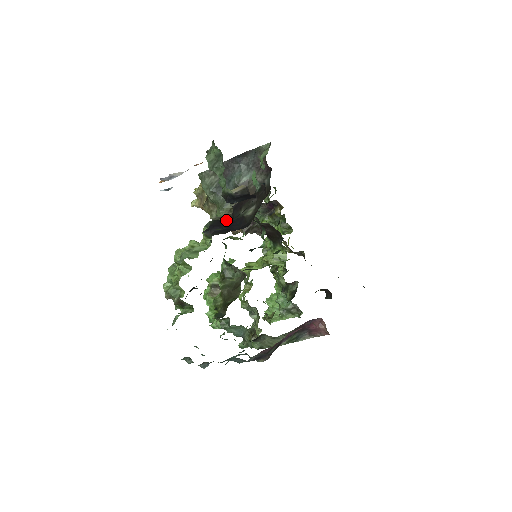
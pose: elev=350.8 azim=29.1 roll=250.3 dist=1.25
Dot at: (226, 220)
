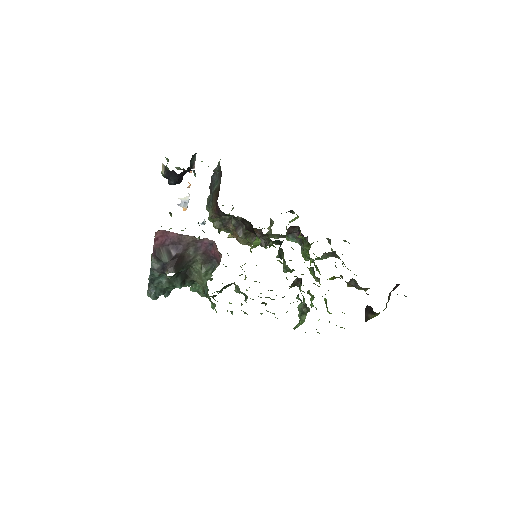
Dot at: (233, 232)
